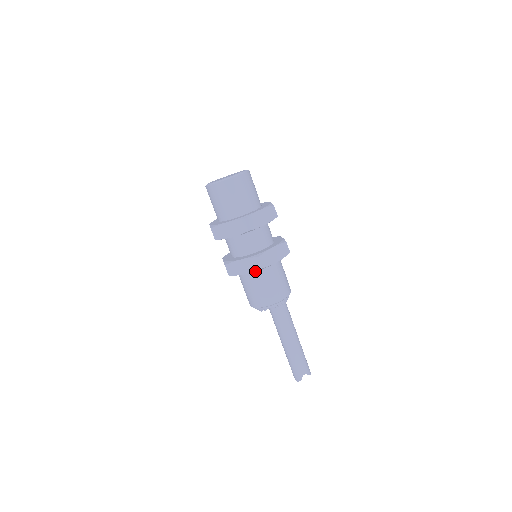
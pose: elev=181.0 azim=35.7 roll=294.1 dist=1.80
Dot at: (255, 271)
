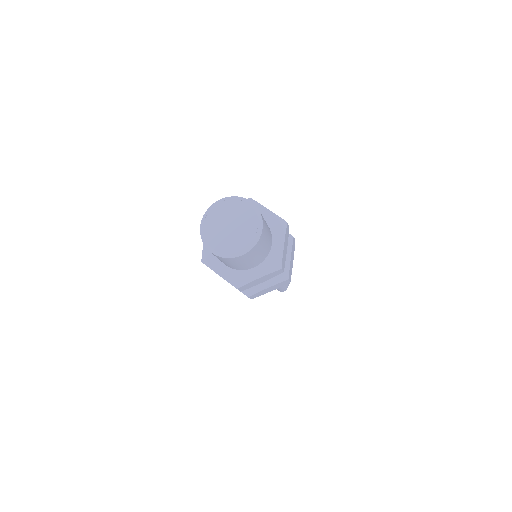
Dot at: occluded
